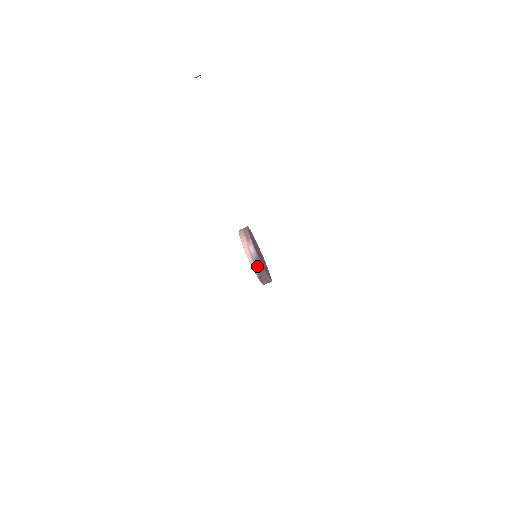
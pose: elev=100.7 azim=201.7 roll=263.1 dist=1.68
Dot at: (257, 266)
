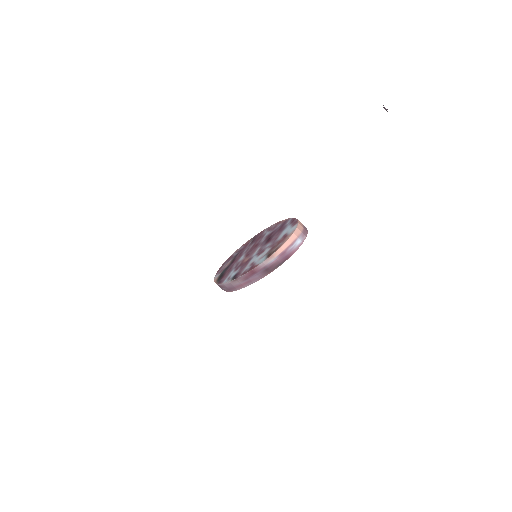
Dot at: (275, 261)
